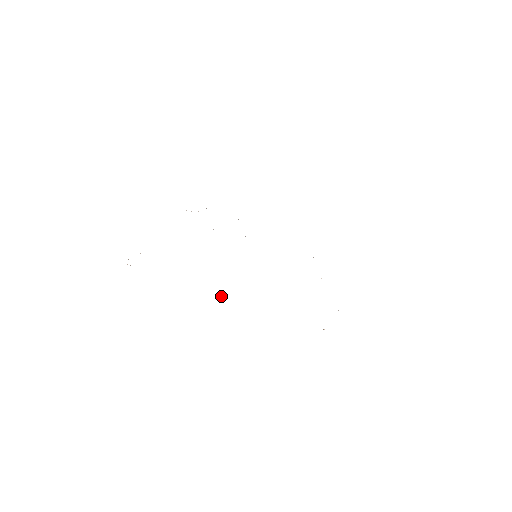
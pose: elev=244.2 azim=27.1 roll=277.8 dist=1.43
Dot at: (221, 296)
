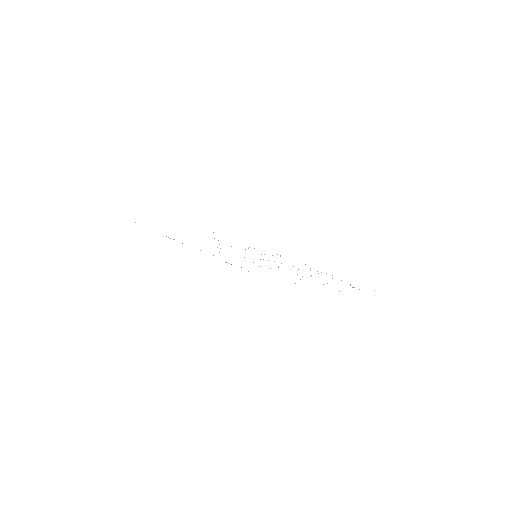
Dot at: occluded
